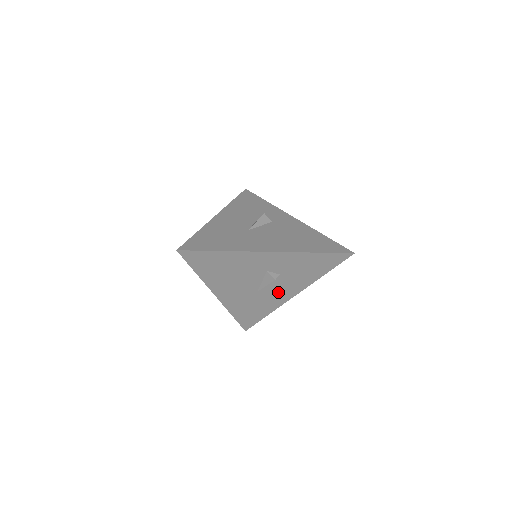
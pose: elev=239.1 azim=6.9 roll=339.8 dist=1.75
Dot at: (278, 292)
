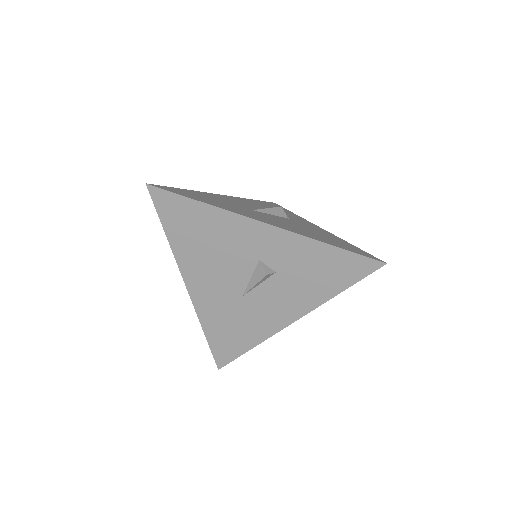
Dot at: (270, 307)
